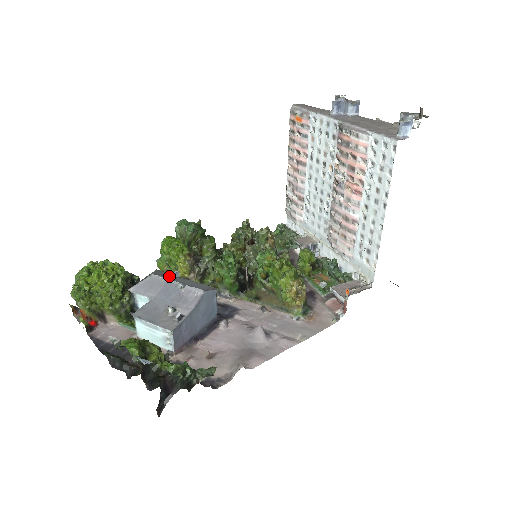
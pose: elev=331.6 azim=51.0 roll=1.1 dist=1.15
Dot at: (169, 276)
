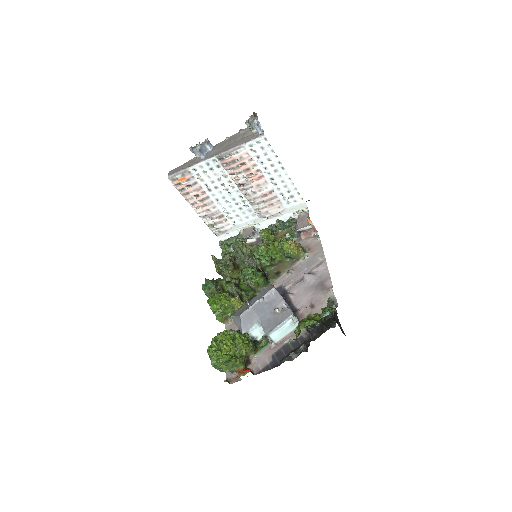
Dot at: (245, 308)
